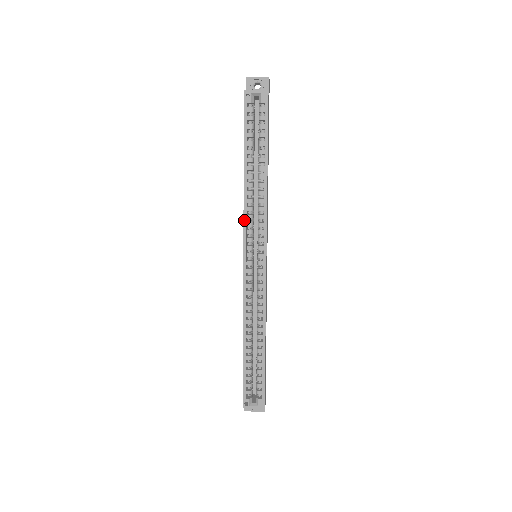
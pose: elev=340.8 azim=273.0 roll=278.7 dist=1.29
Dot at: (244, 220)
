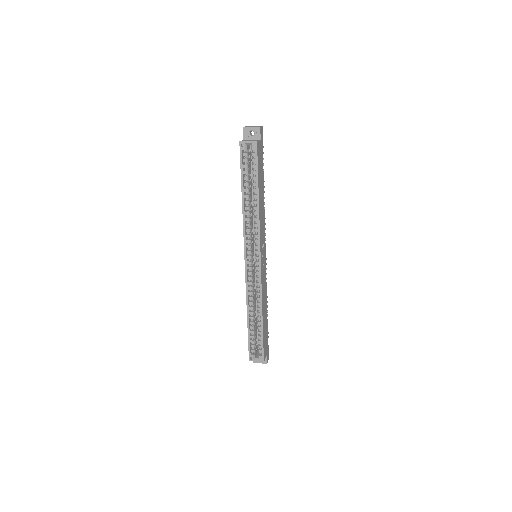
Dot at: (244, 233)
